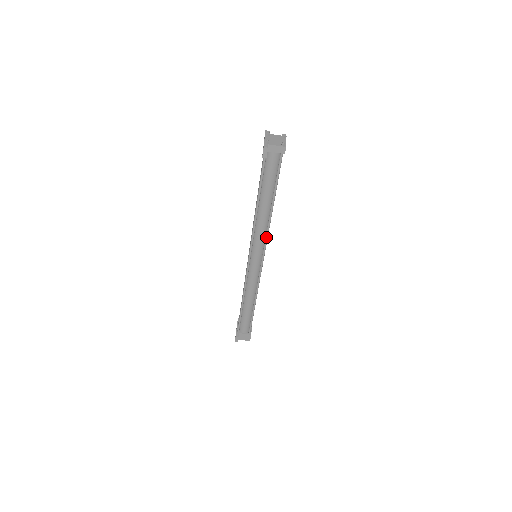
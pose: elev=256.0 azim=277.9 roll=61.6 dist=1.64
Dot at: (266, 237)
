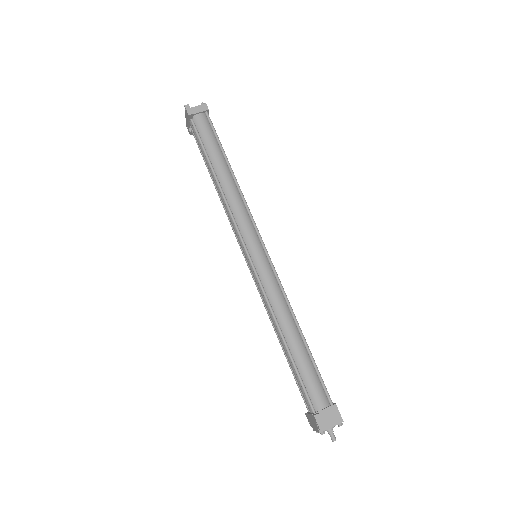
Dot at: (248, 211)
